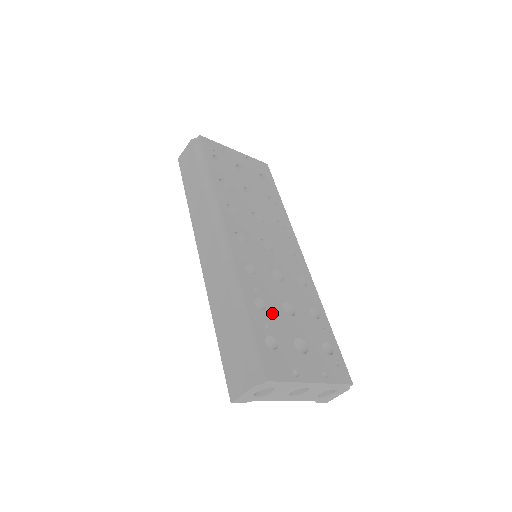
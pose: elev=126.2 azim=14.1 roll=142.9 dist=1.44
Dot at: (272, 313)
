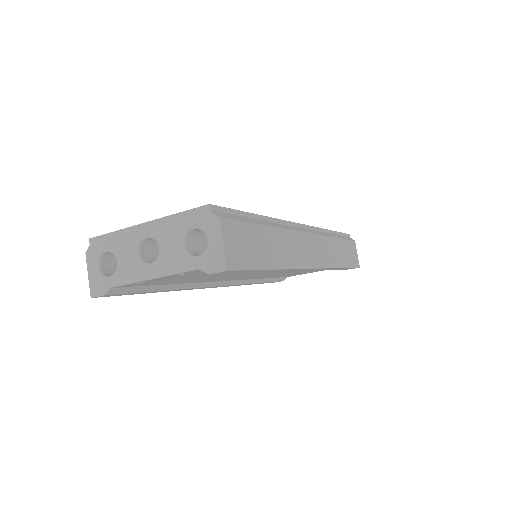
Dot at: occluded
